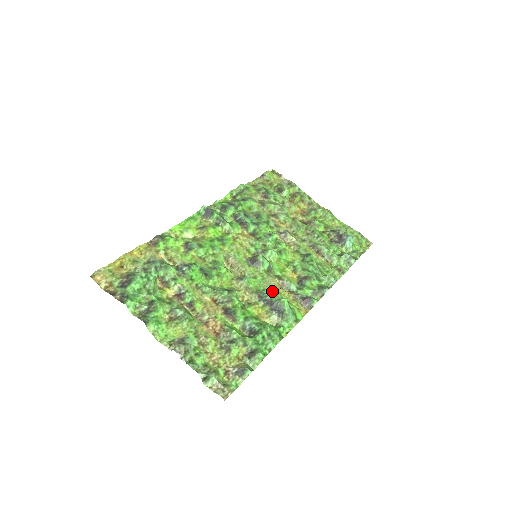
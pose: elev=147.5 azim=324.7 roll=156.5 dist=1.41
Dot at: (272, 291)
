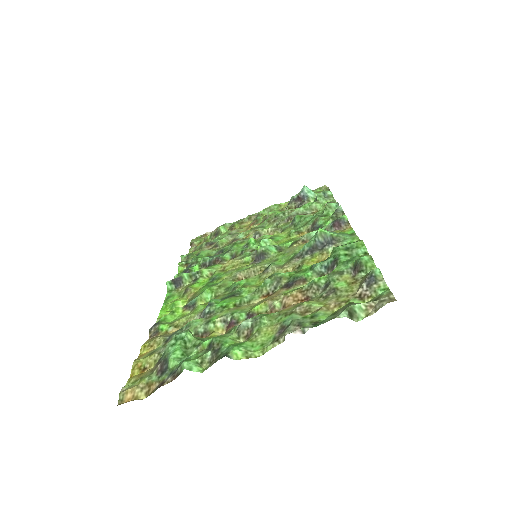
Dot at: occluded
